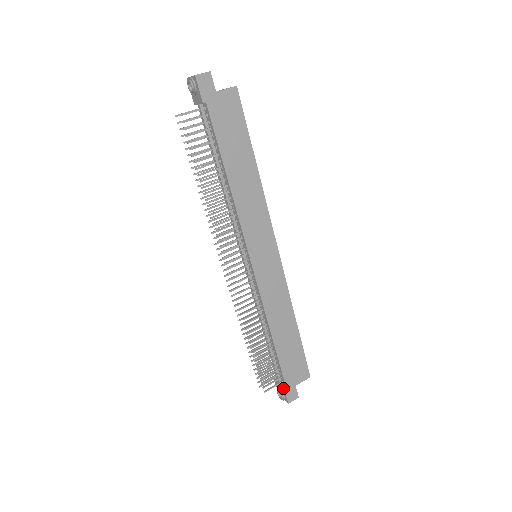
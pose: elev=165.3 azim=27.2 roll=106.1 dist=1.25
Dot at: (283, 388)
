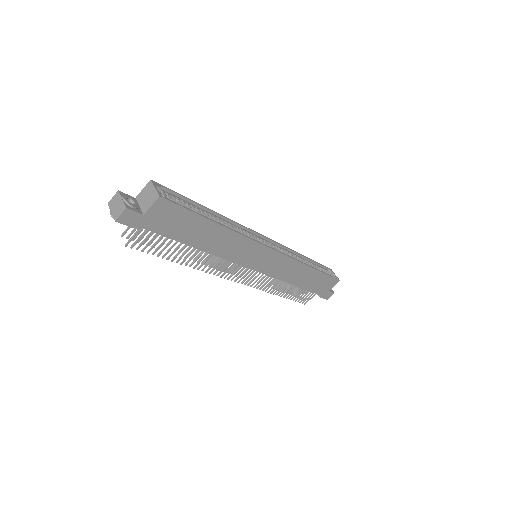
Dot at: occluded
